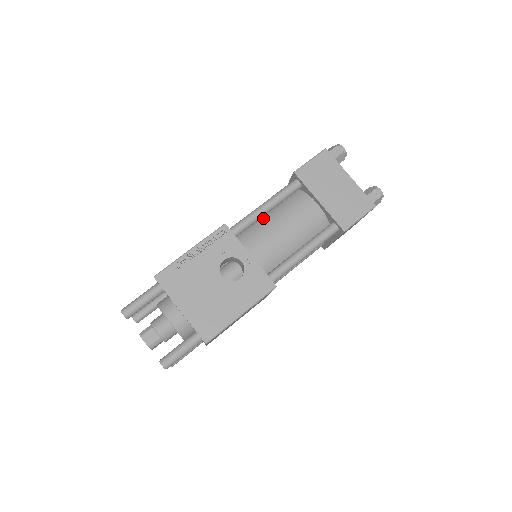
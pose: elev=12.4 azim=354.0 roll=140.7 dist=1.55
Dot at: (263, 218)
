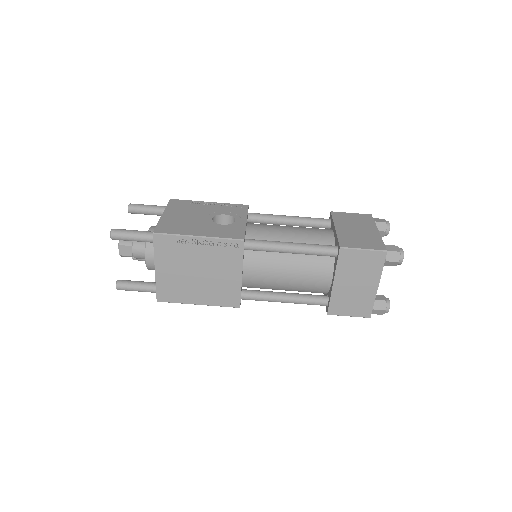
Dot at: occluded
